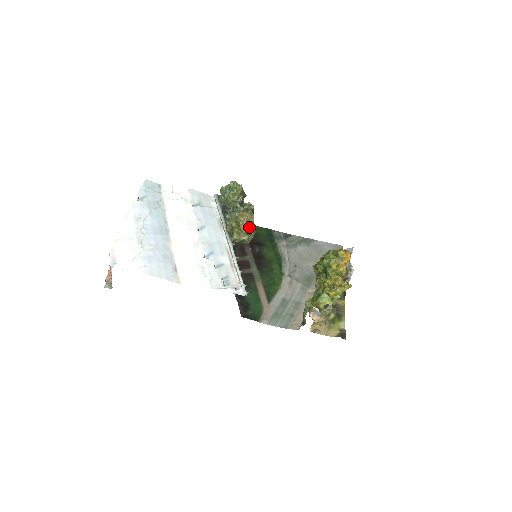
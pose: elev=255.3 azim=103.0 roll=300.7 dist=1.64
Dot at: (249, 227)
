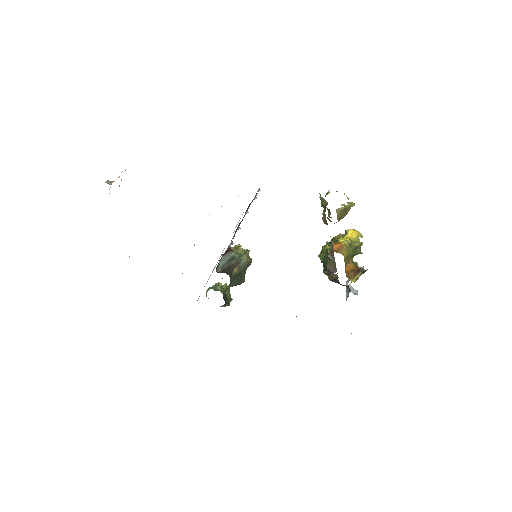
Dot at: occluded
